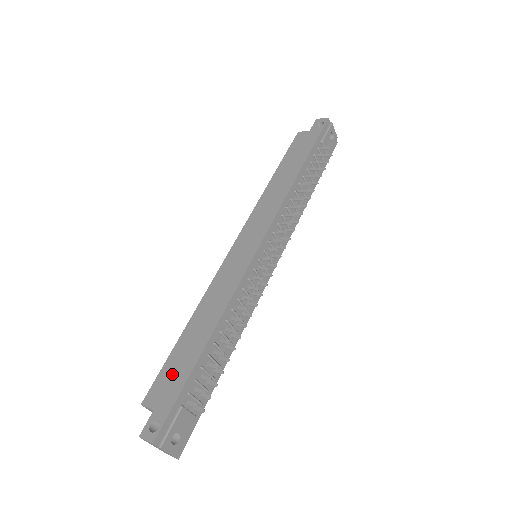
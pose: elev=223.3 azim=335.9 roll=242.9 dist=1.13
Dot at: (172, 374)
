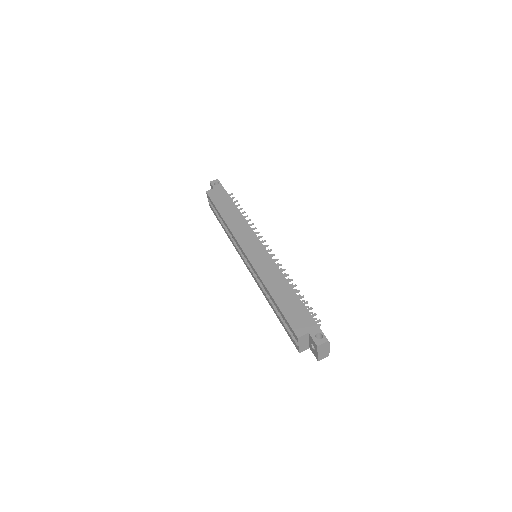
Dot at: (296, 315)
